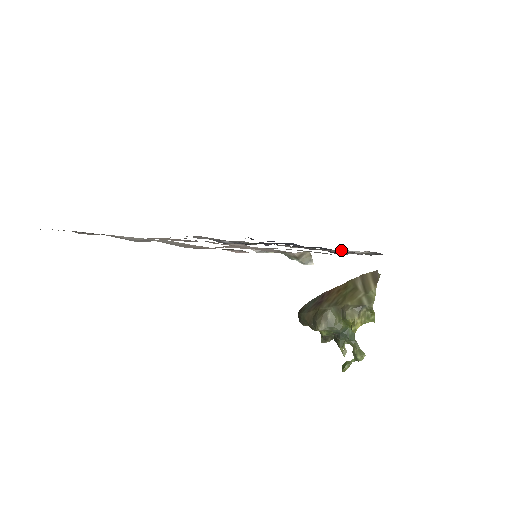
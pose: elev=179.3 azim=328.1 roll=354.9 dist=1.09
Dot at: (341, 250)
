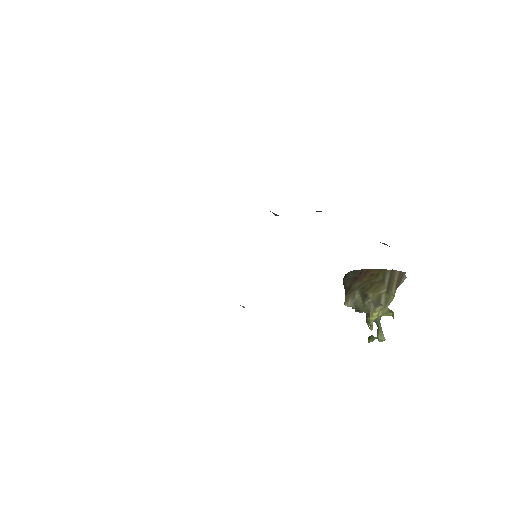
Dot at: occluded
